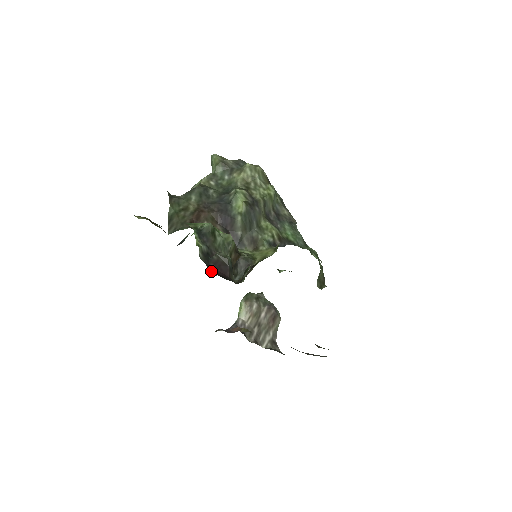
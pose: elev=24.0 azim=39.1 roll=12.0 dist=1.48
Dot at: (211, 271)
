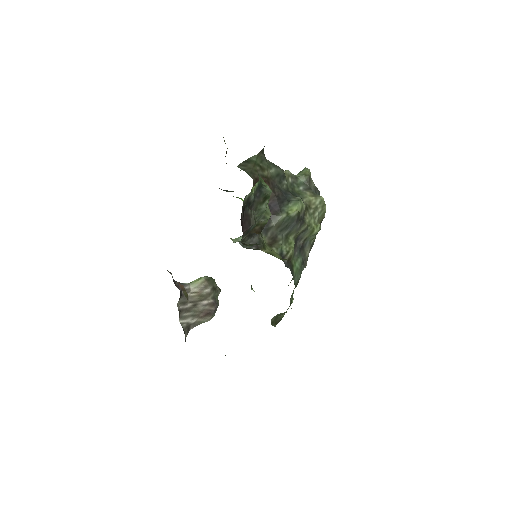
Dot at: occluded
